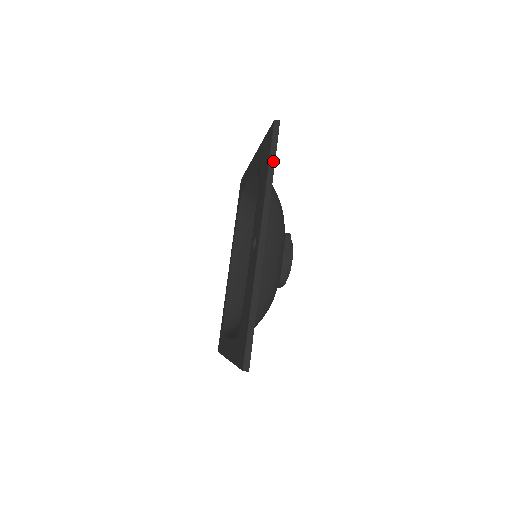
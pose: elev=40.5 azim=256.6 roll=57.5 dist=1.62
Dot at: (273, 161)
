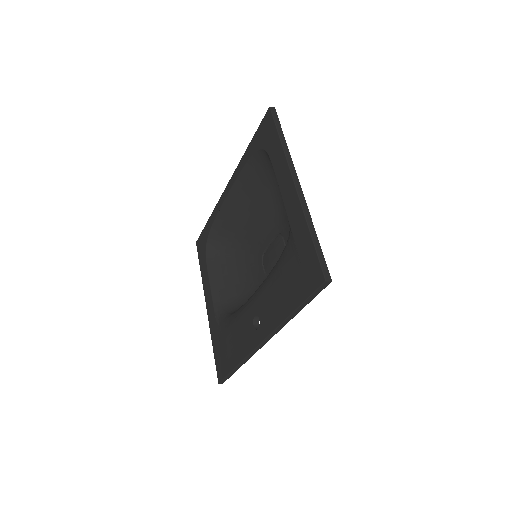
Dot at: (303, 306)
